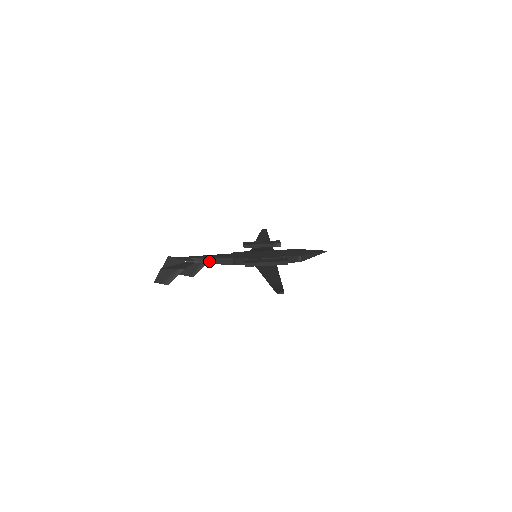
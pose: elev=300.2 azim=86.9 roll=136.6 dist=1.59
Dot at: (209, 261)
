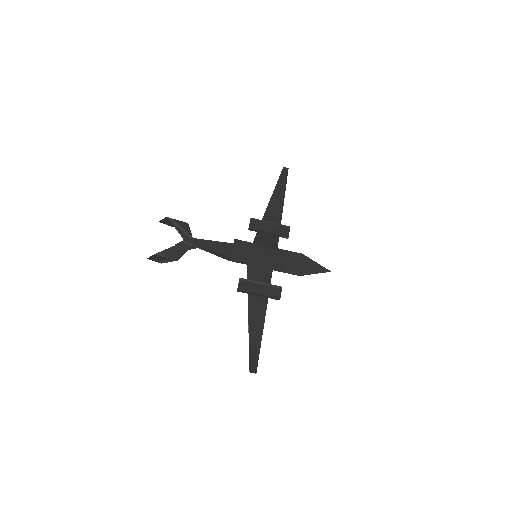
Dot at: (206, 250)
